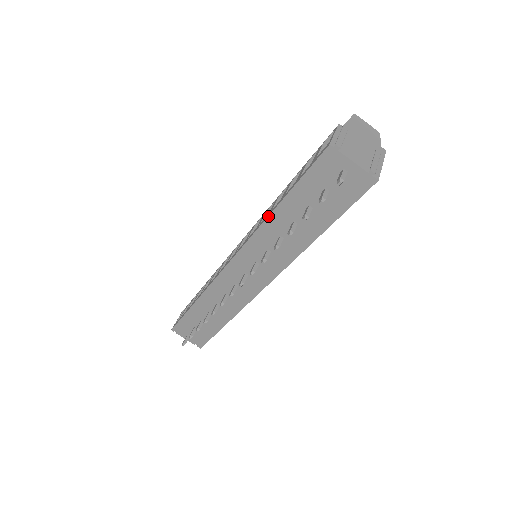
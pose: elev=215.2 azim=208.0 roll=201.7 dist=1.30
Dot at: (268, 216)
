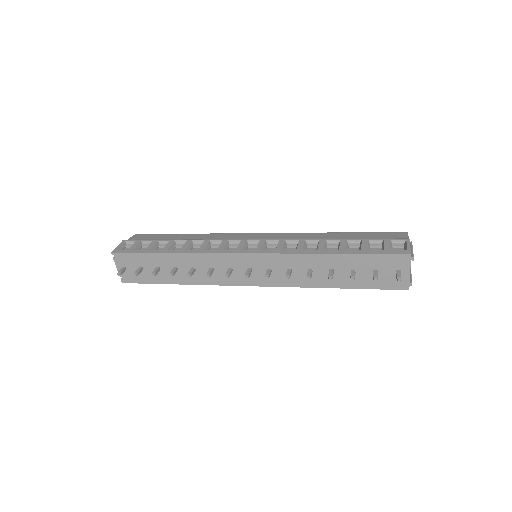
Dot at: (321, 253)
